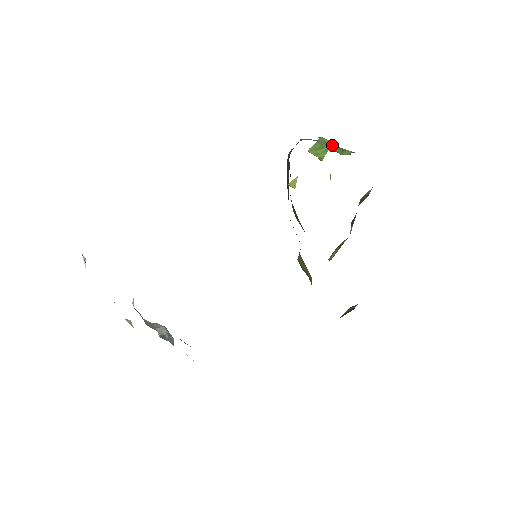
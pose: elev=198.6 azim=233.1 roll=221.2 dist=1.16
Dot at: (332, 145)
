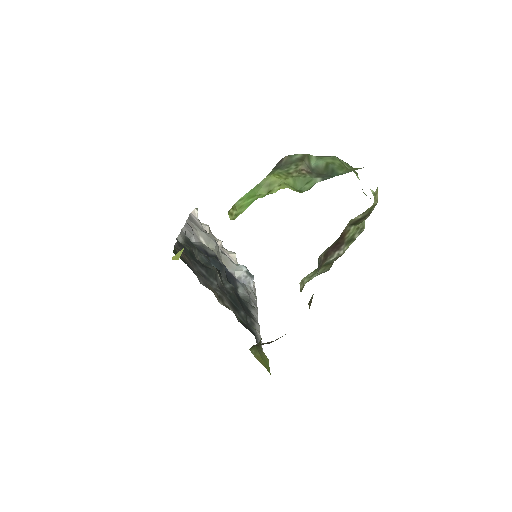
Dot at: (275, 187)
